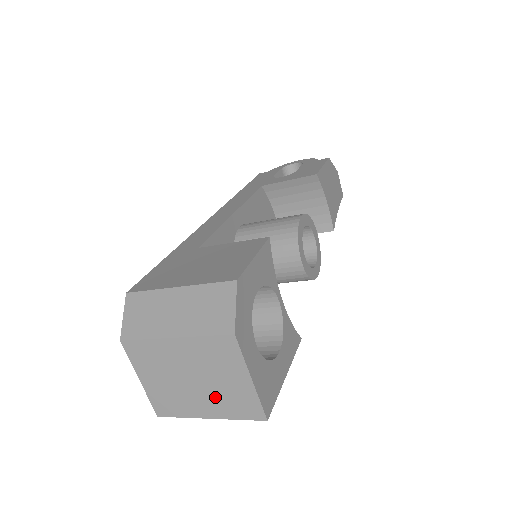
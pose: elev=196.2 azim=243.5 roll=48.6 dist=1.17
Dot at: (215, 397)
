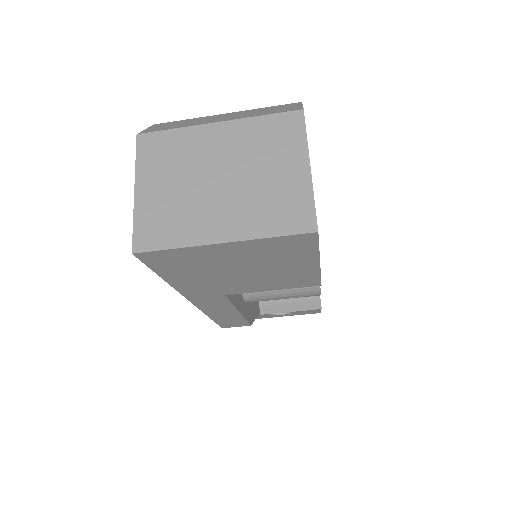
Dot at: (246, 202)
